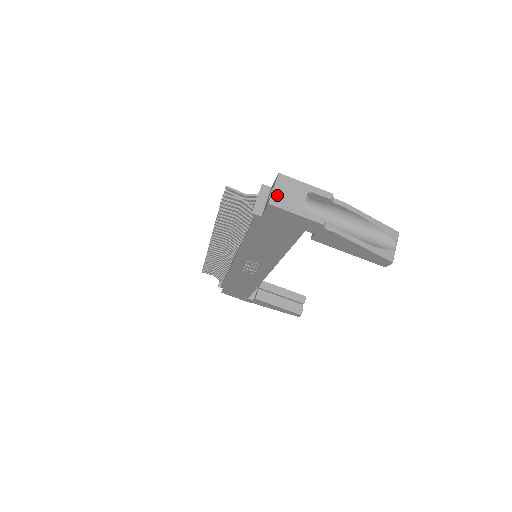
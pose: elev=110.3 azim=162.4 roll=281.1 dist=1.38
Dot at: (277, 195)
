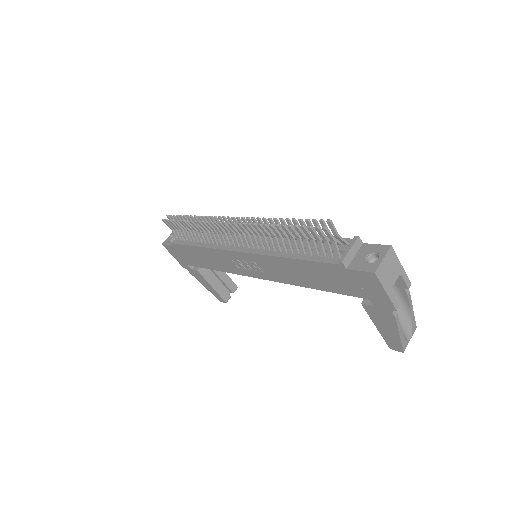
Dot at: (383, 267)
